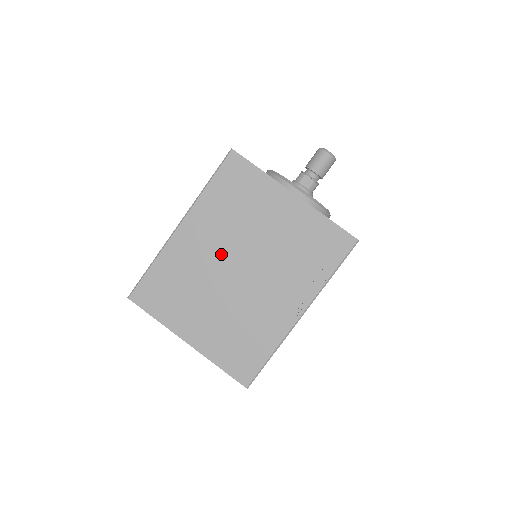
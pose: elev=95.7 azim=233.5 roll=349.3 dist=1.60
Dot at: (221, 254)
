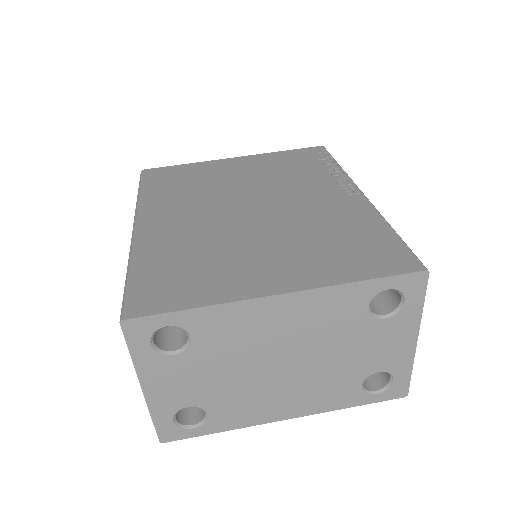
Dot at: (214, 212)
